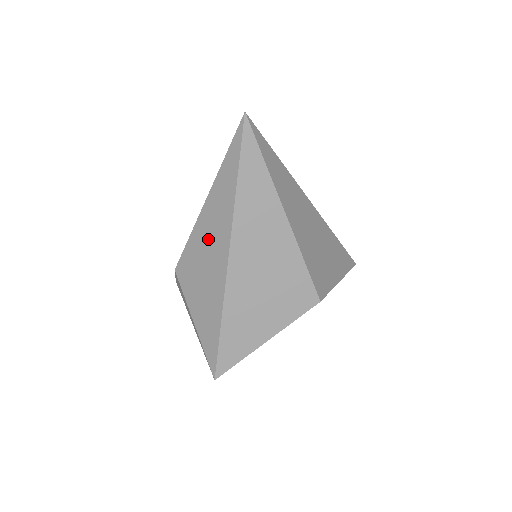
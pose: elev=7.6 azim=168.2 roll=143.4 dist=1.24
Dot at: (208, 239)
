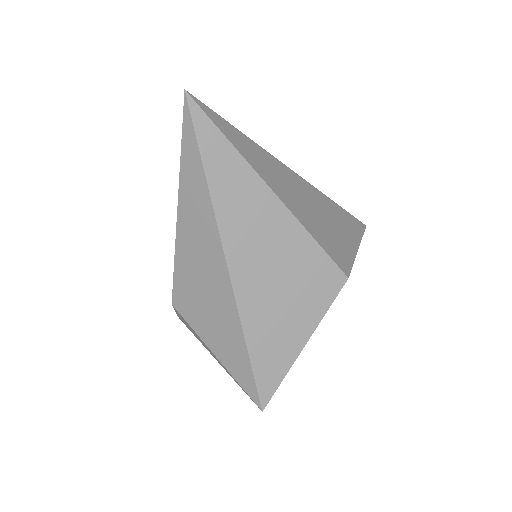
Dot at: (196, 254)
